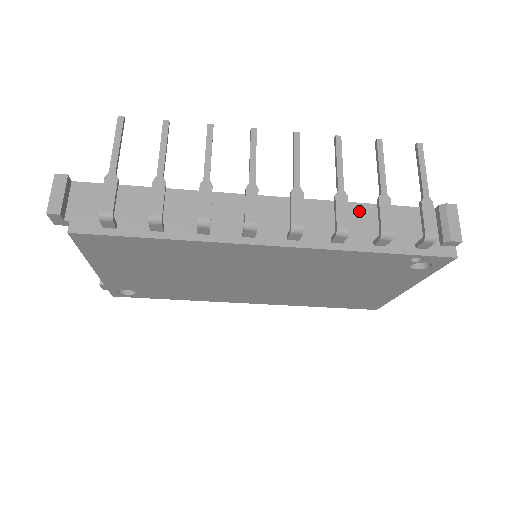
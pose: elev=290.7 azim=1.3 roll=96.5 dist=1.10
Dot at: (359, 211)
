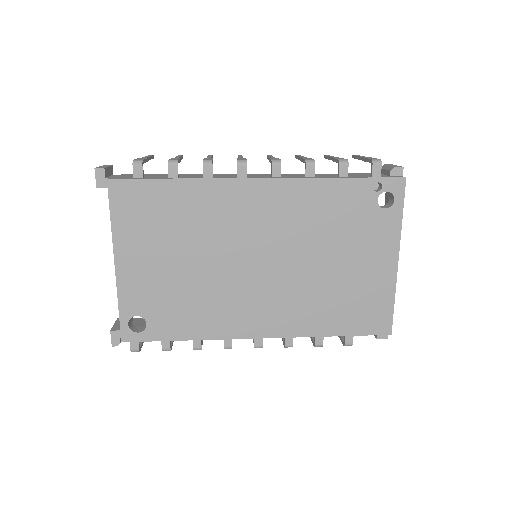
Dot at: (323, 174)
